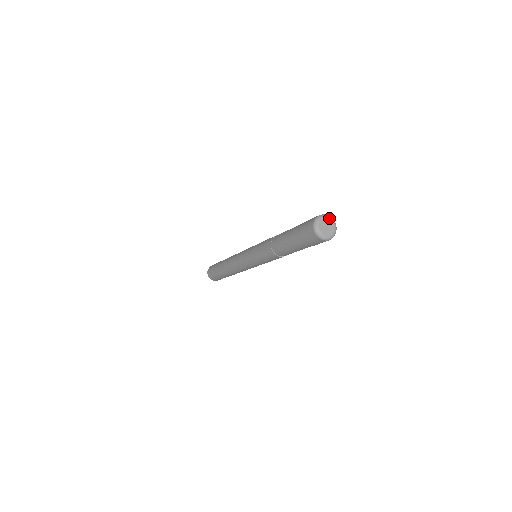
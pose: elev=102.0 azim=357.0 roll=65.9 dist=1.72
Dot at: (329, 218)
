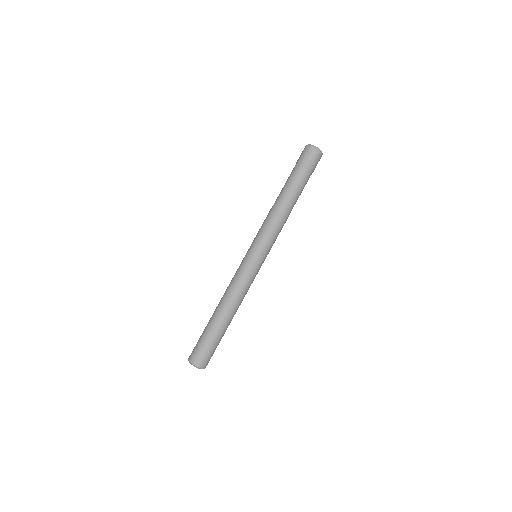
Dot at: occluded
